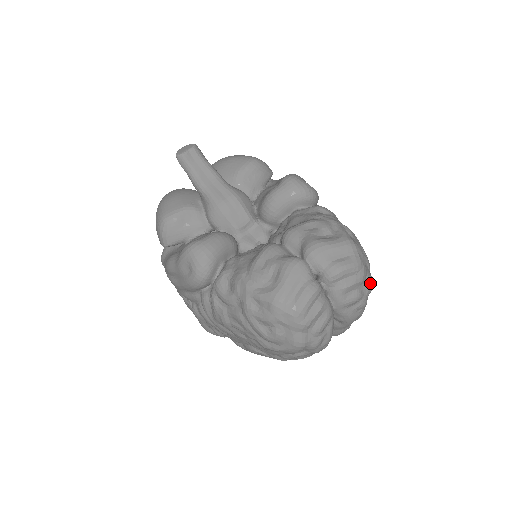
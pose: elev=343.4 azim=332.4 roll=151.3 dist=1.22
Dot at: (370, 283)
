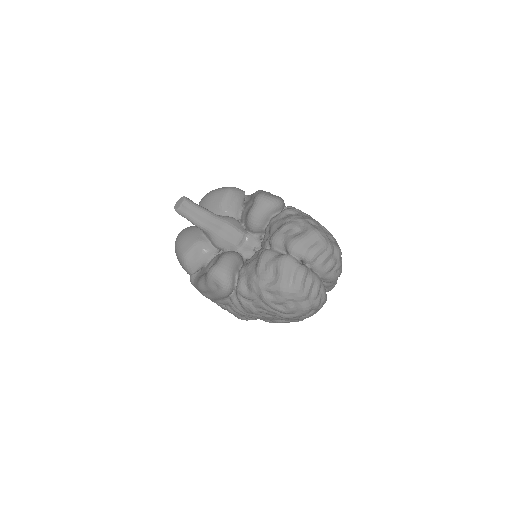
Dot at: (338, 251)
